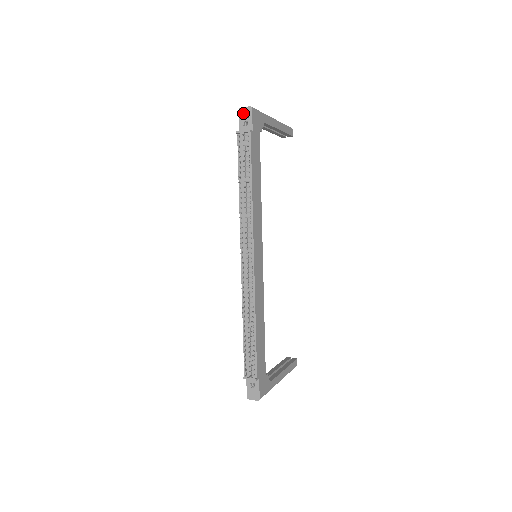
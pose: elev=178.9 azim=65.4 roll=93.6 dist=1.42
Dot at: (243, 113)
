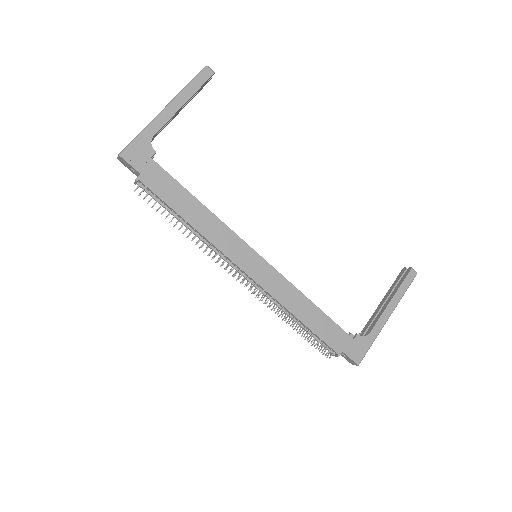
Dot at: (122, 162)
